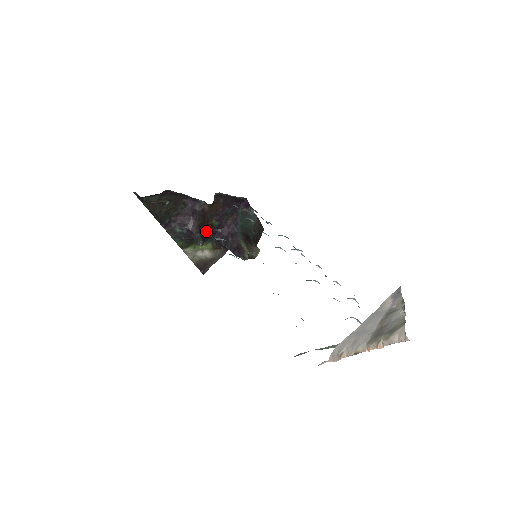
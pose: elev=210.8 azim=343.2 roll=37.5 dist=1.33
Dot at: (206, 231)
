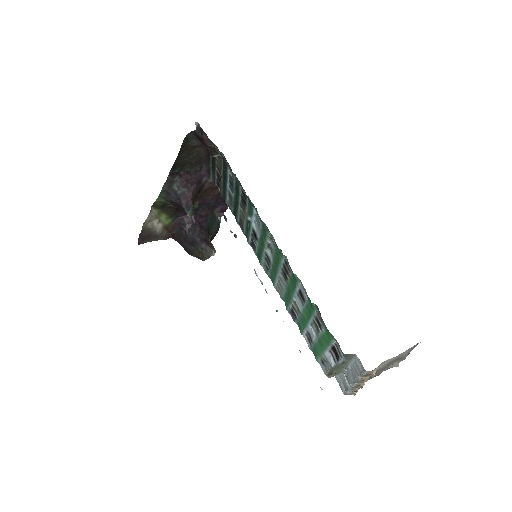
Dot at: occluded
